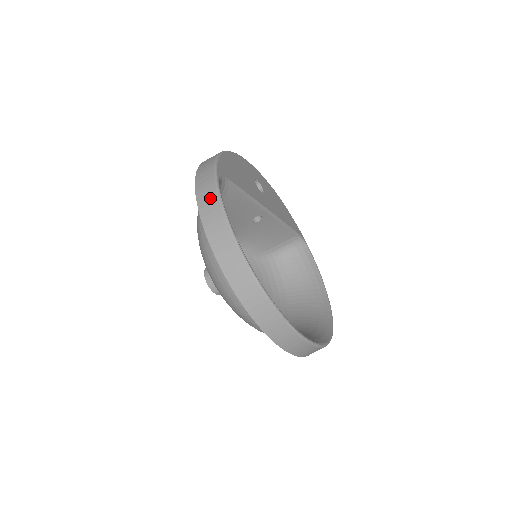
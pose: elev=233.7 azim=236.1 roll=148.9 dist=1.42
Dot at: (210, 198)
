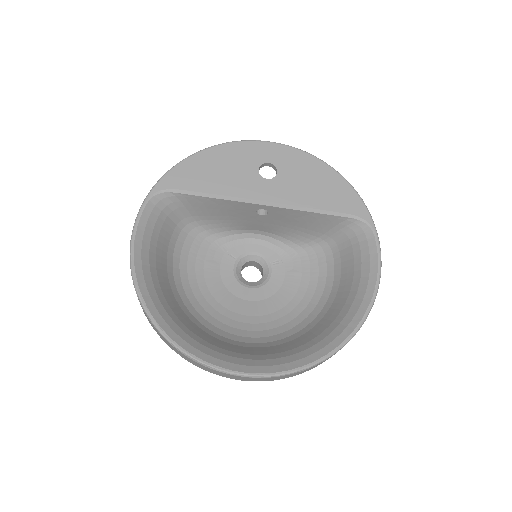
Dot at: occluded
